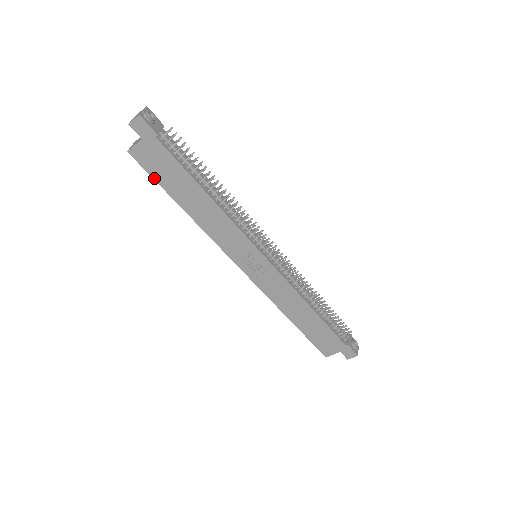
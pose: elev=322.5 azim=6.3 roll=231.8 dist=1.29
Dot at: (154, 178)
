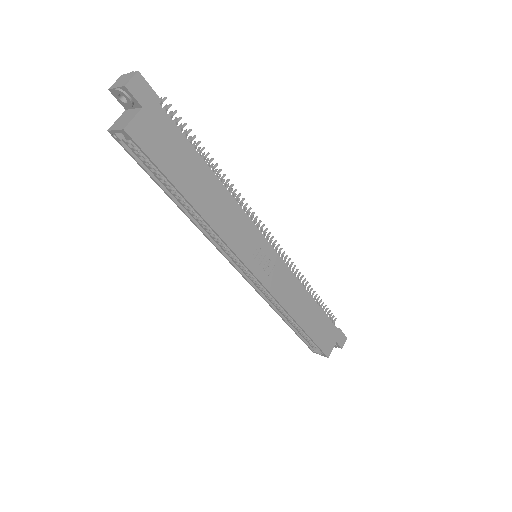
Dot at: (158, 166)
